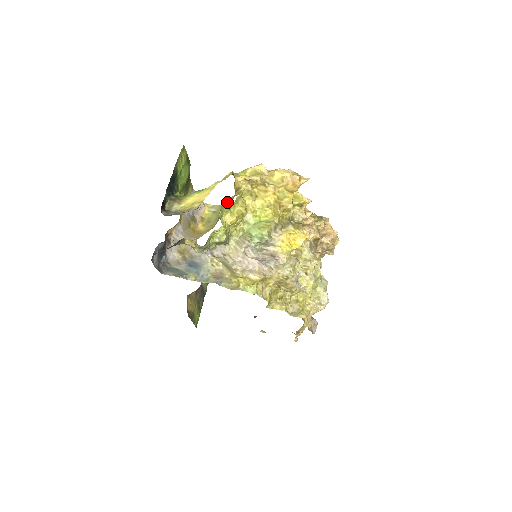
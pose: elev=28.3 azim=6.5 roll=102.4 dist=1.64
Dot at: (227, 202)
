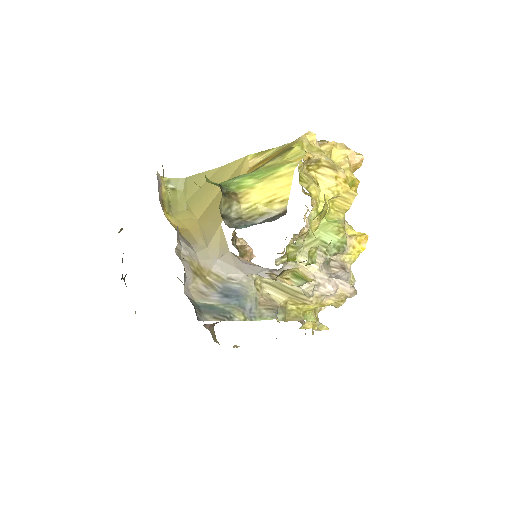
Dot at: (203, 176)
